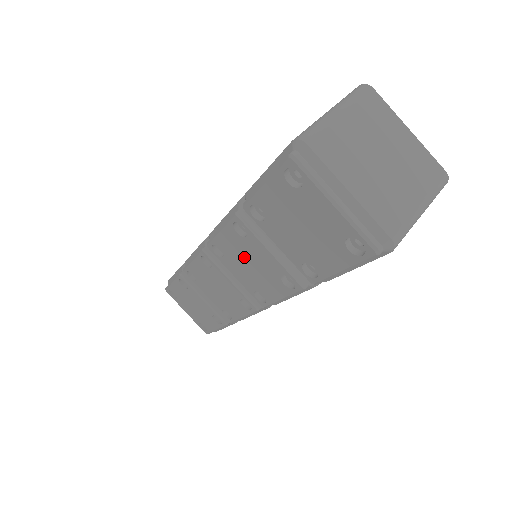
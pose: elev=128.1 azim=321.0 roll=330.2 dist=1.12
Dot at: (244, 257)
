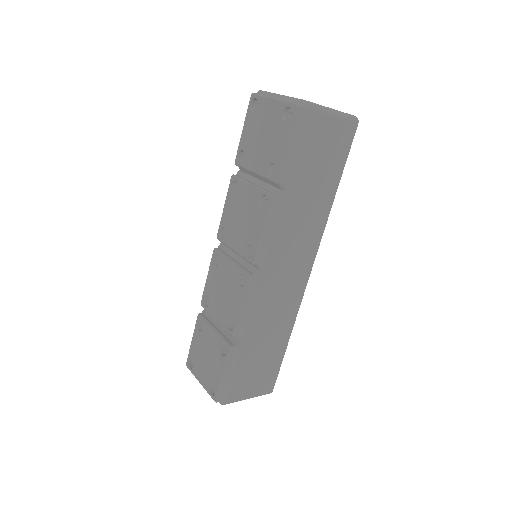
Dot at: (238, 214)
